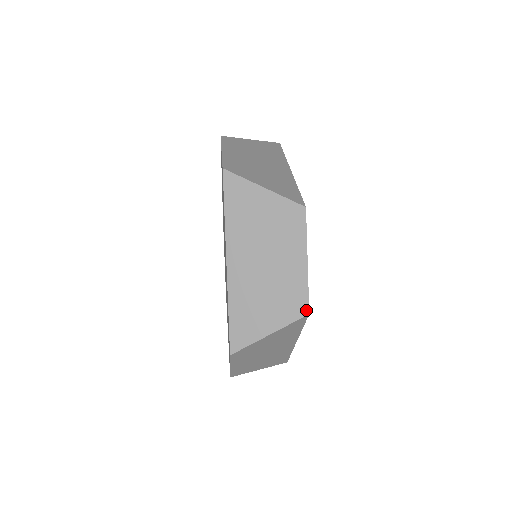
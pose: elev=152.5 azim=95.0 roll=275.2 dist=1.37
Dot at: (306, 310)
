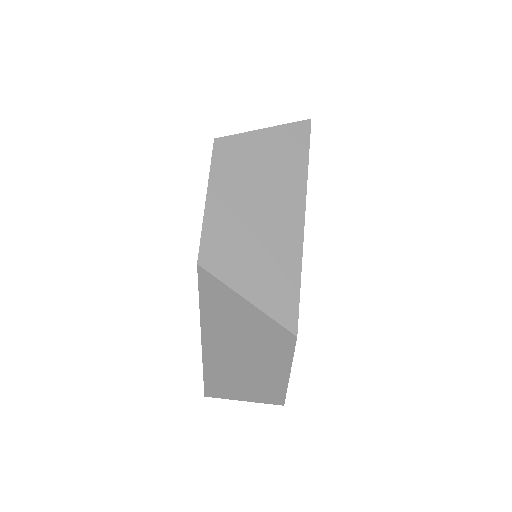
Dot at: (281, 402)
